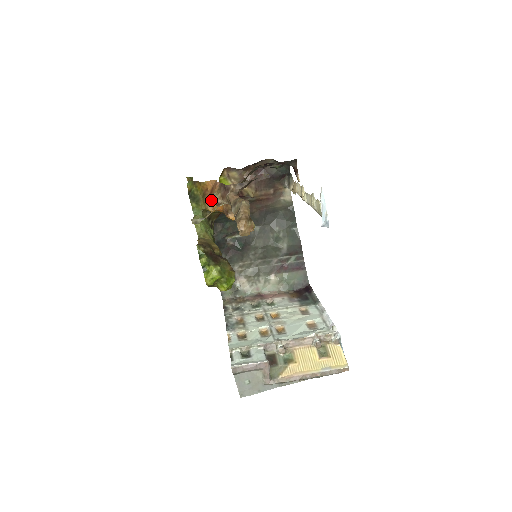
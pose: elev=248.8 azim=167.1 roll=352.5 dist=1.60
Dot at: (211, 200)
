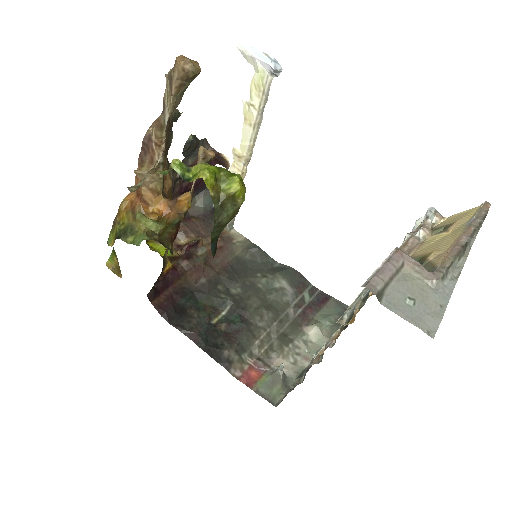
Dot at: (145, 206)
